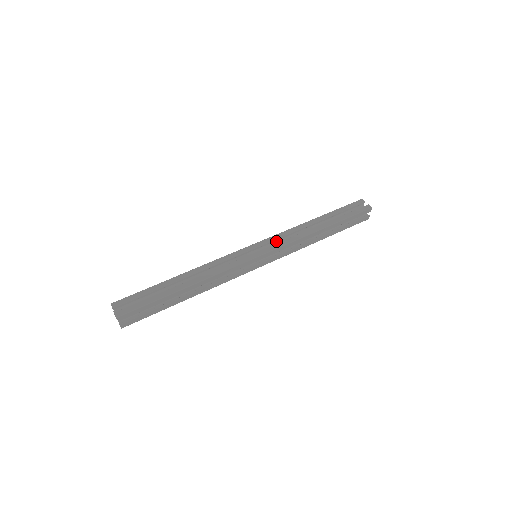
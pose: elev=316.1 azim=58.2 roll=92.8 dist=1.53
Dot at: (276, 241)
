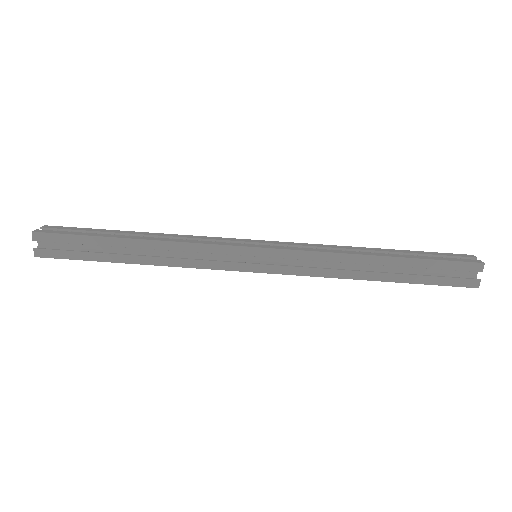
Dot at: (297, 255)
